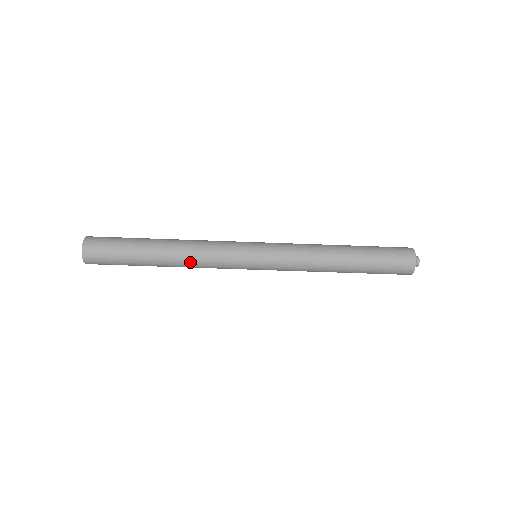
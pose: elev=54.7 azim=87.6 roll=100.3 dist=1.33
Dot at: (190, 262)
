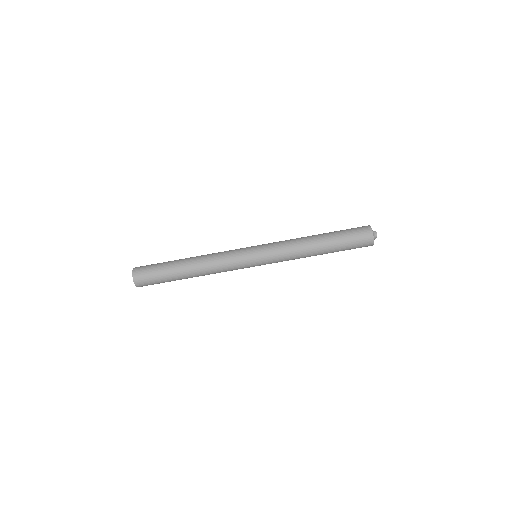
Dot at: (209, 270)
